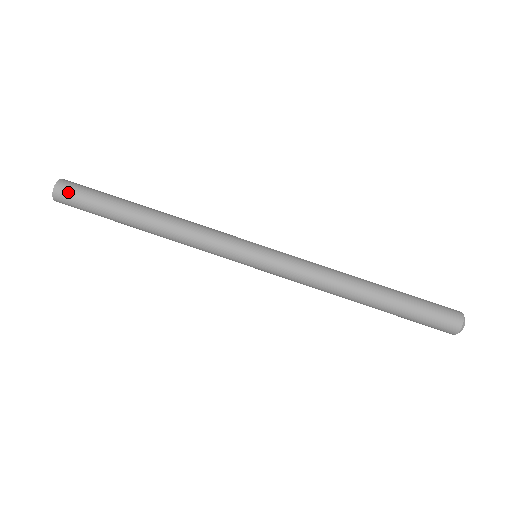
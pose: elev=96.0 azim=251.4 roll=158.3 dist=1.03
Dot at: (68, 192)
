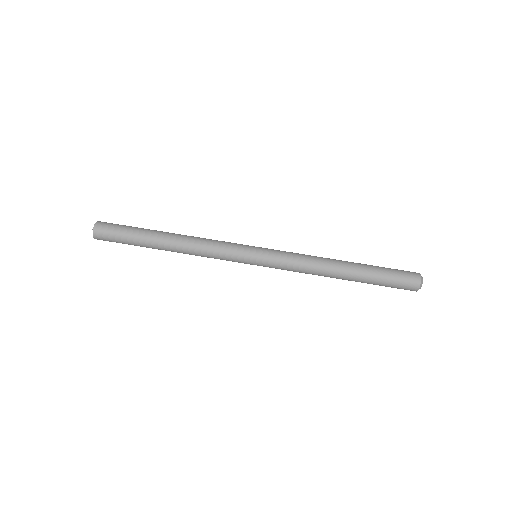
Dot at: (104, 234)
